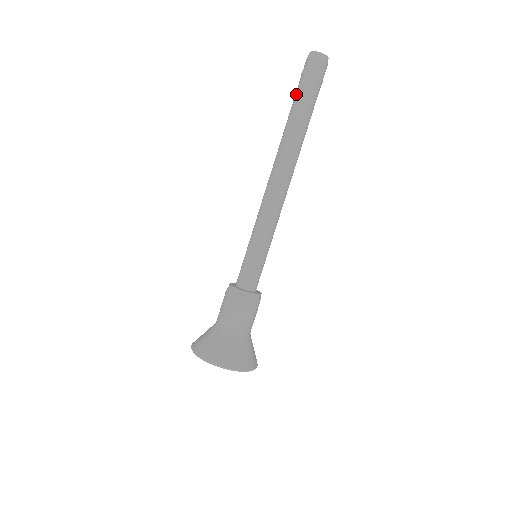
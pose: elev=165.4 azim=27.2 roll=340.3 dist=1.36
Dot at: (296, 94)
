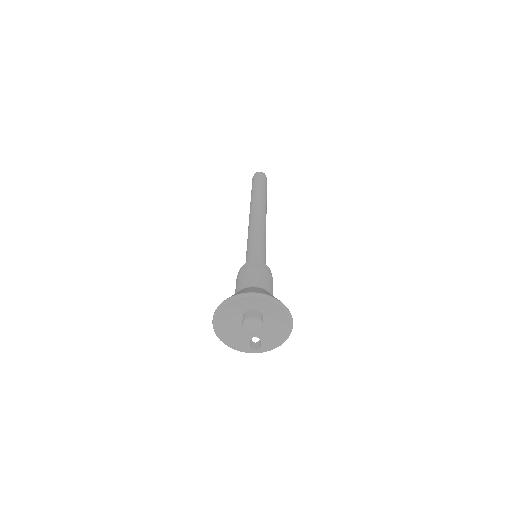
Dot at: (258, 183)
